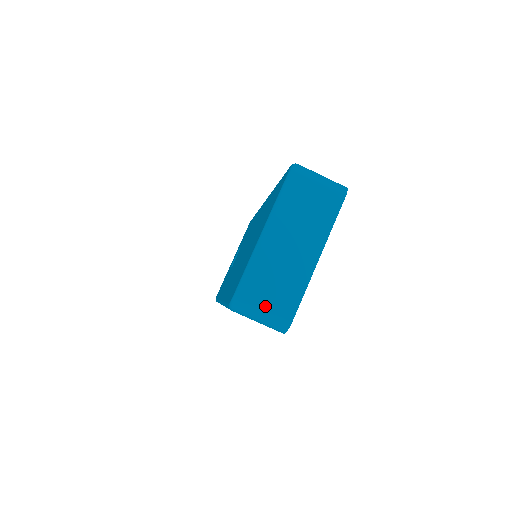
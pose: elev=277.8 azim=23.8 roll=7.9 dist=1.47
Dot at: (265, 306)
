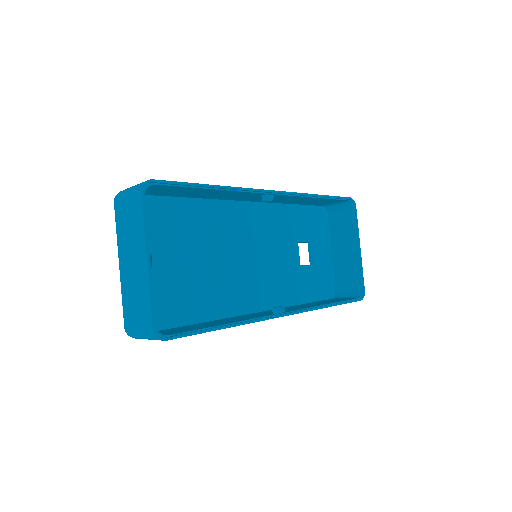
Dot at: (137, 325)
